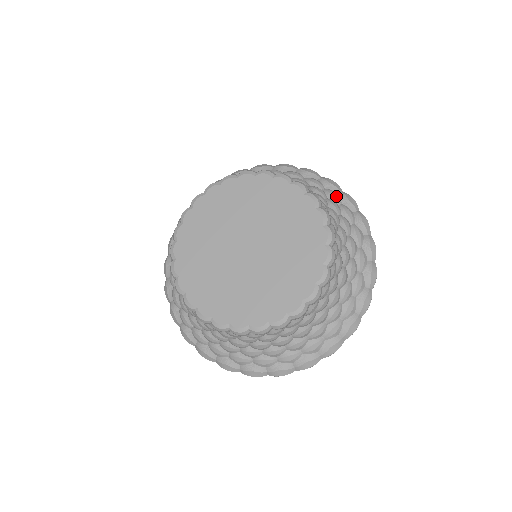
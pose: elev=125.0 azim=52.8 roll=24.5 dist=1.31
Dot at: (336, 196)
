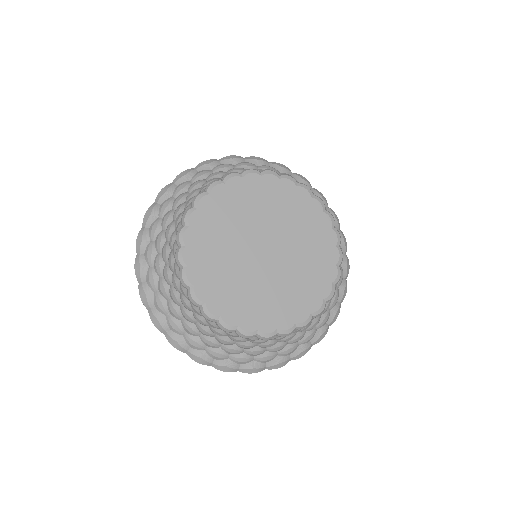
Dot at: occluded
